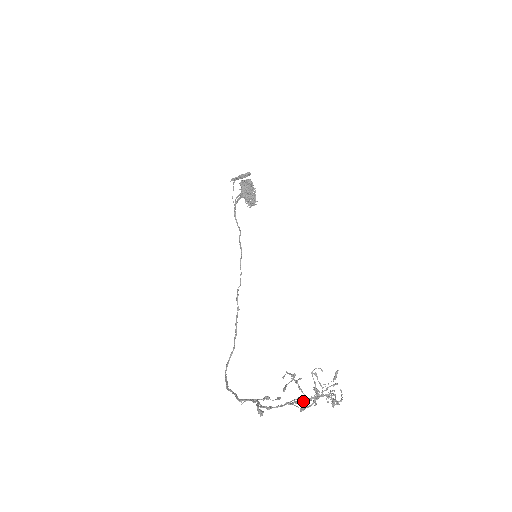
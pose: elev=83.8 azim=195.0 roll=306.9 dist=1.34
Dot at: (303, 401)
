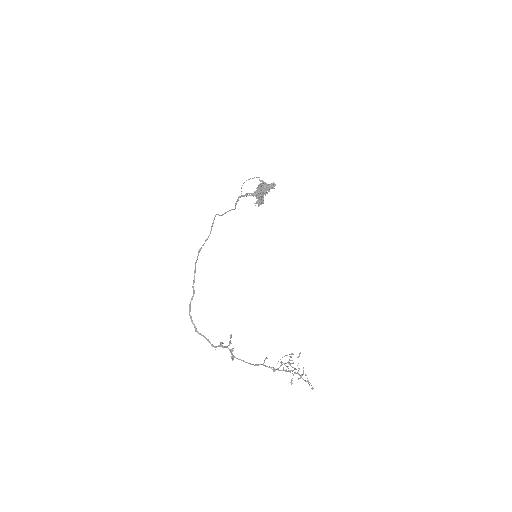
Dot at: occluded
